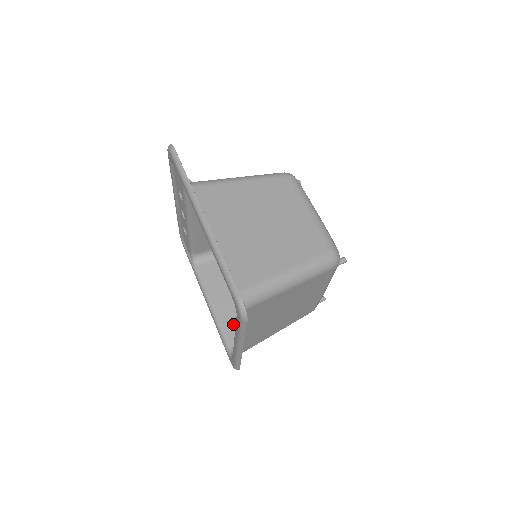
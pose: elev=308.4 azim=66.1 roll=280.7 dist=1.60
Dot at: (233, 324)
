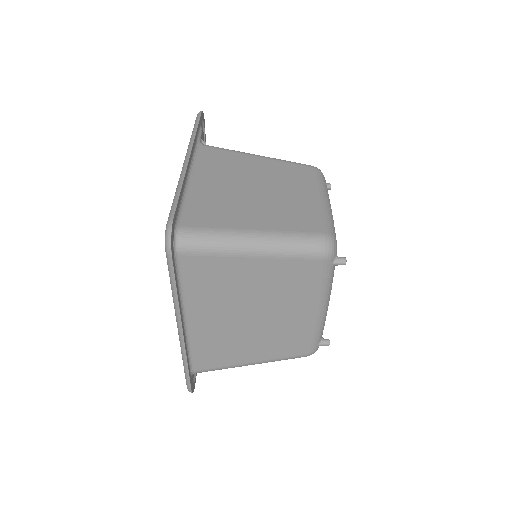
Dot at: occluded
